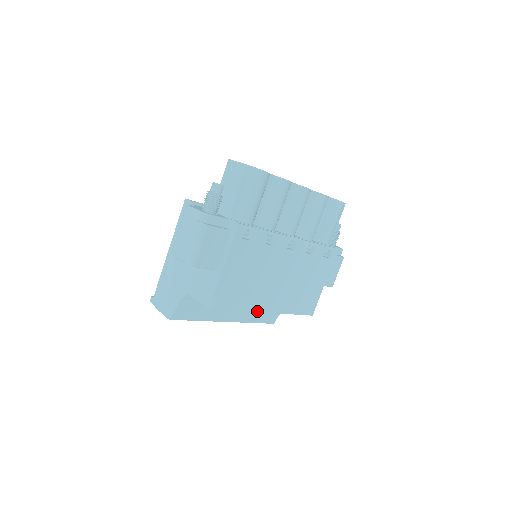
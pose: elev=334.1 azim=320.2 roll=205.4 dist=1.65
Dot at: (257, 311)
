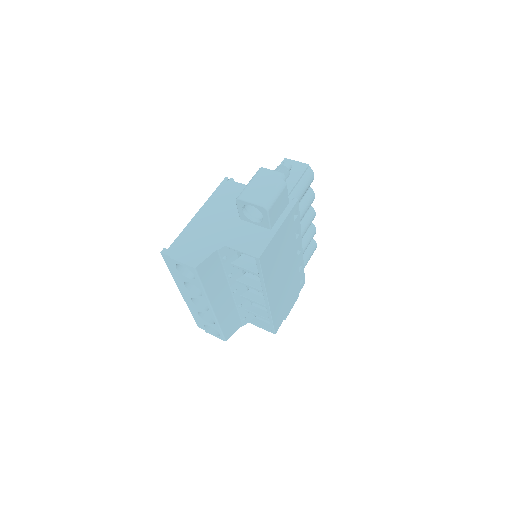
Dot at: (267, 293)
